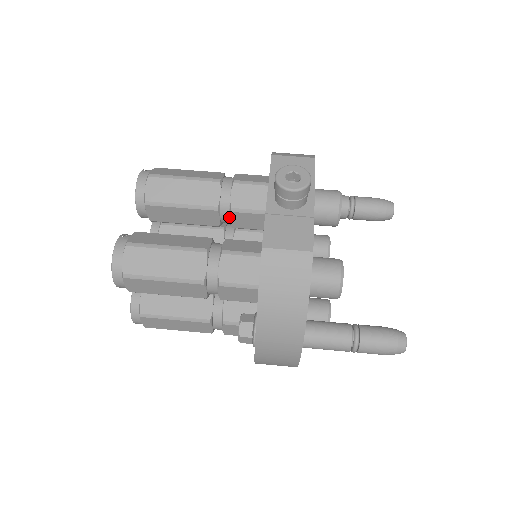
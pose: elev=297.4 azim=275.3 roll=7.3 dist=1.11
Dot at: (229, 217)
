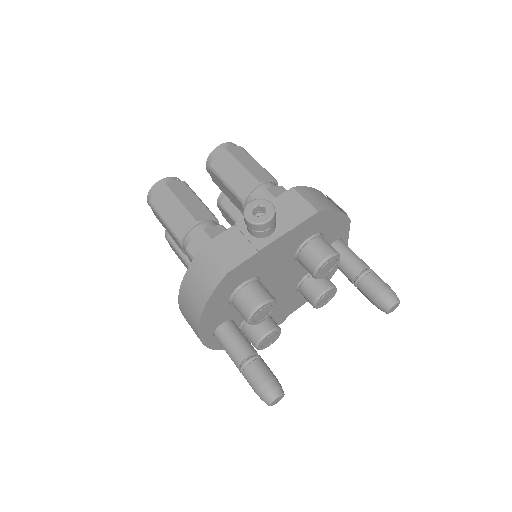
Dot at: occluded
